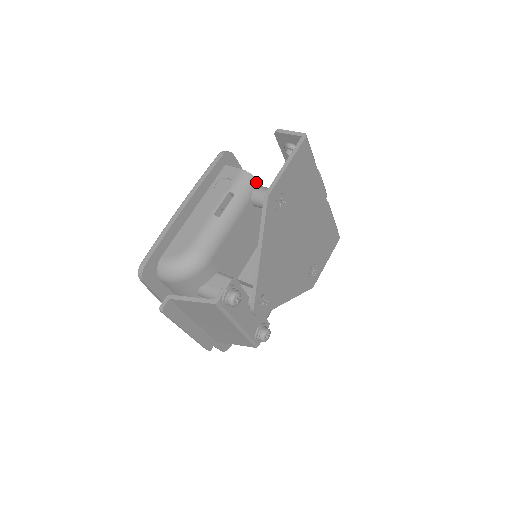
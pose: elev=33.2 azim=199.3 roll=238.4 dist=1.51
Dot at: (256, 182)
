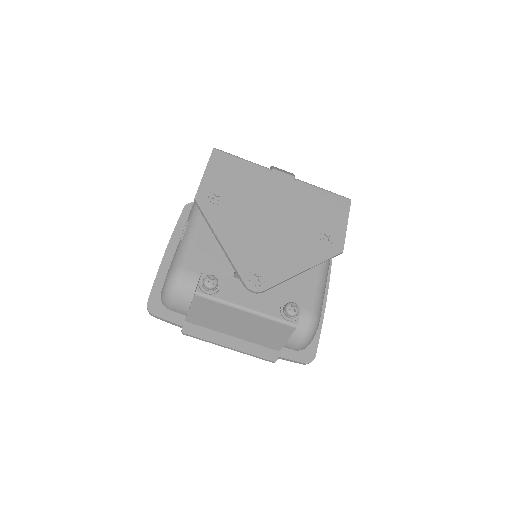
Dot at: occluded
